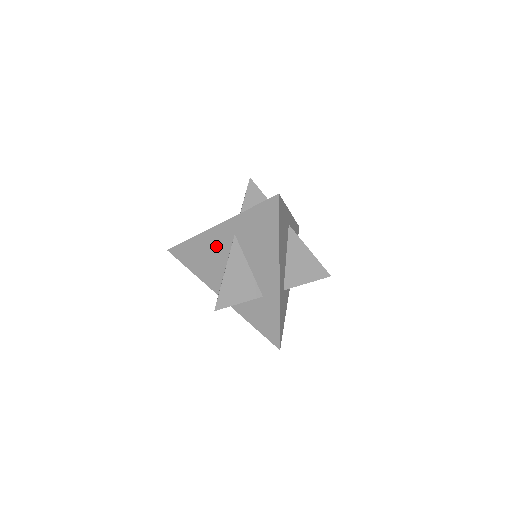
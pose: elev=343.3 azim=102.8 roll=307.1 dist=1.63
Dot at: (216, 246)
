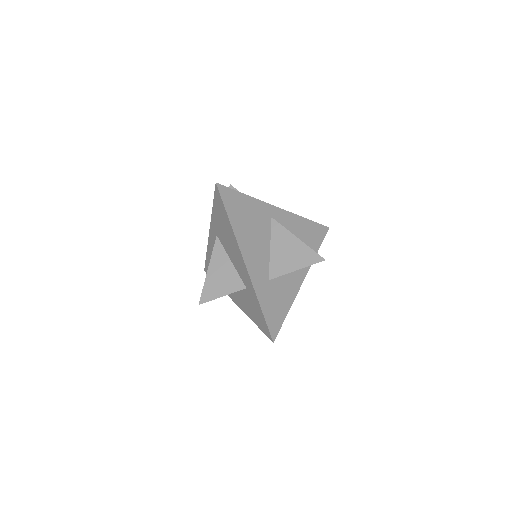
Dot at: occluded
